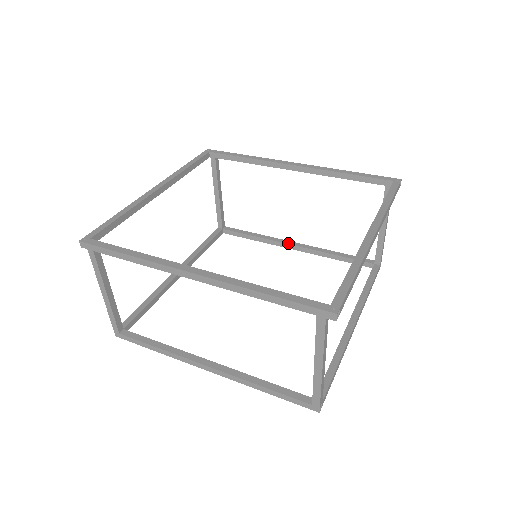
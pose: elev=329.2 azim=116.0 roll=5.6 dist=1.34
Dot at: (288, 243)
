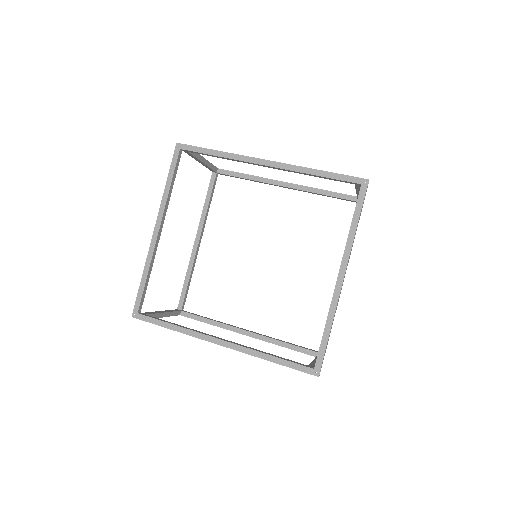
Dot at: (279, 185)
